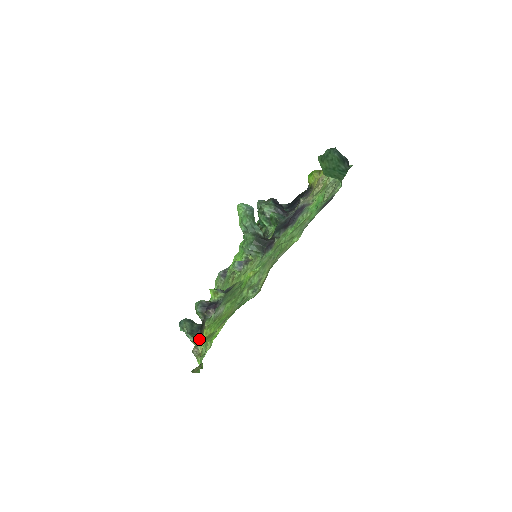
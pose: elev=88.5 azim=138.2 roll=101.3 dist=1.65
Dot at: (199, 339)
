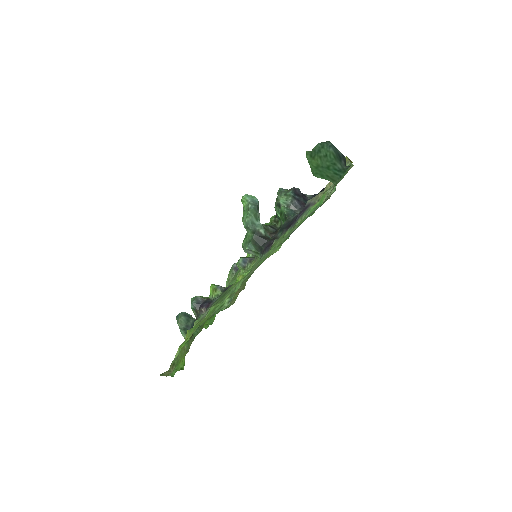
Dot at: (190, 337)
